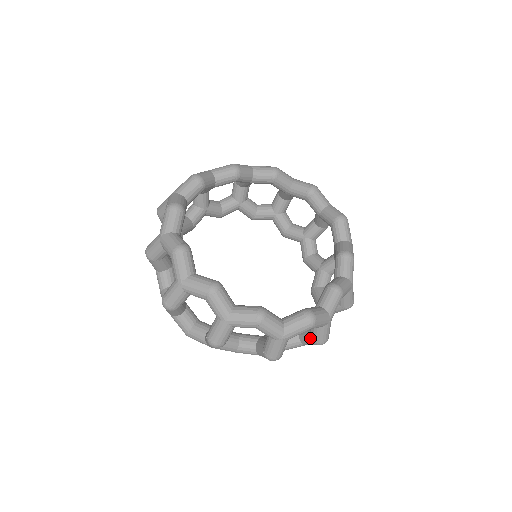
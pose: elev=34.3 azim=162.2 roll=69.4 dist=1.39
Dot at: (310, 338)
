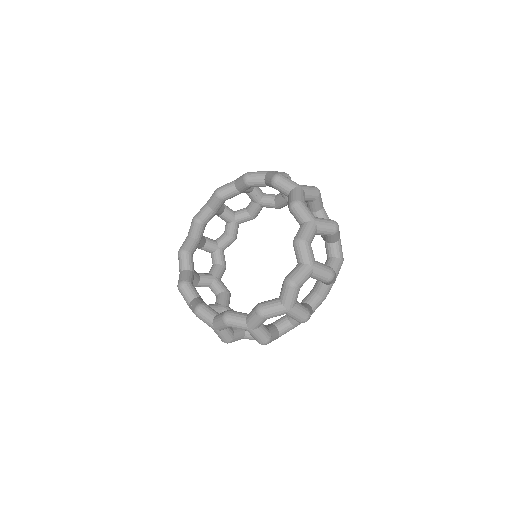
Dot at: occluded
